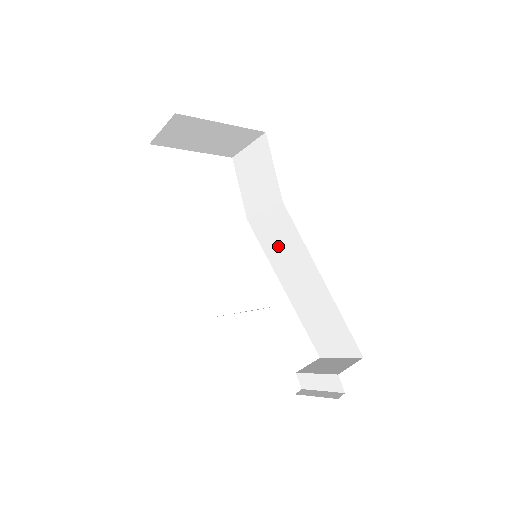
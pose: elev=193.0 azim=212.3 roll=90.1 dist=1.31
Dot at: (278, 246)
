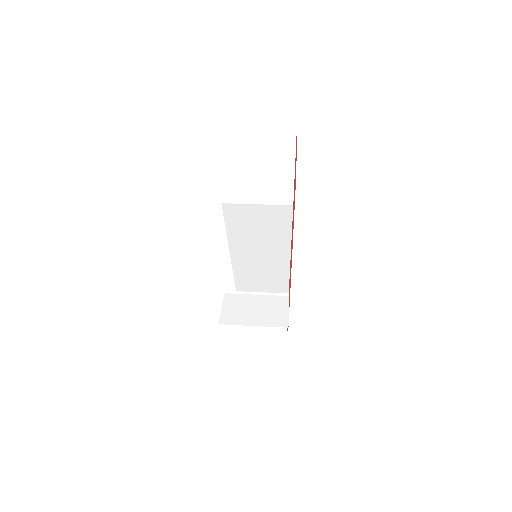
Dot at: (253, 229)
